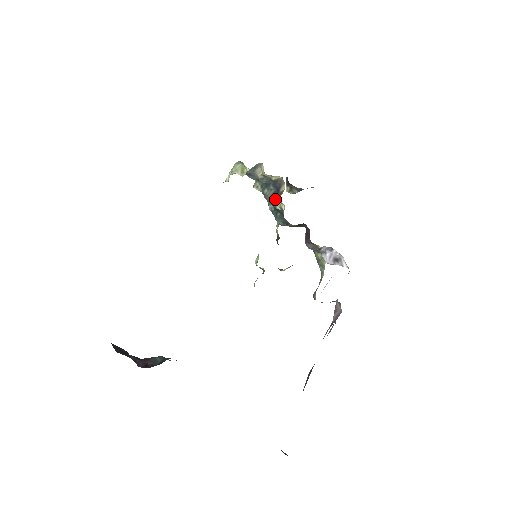
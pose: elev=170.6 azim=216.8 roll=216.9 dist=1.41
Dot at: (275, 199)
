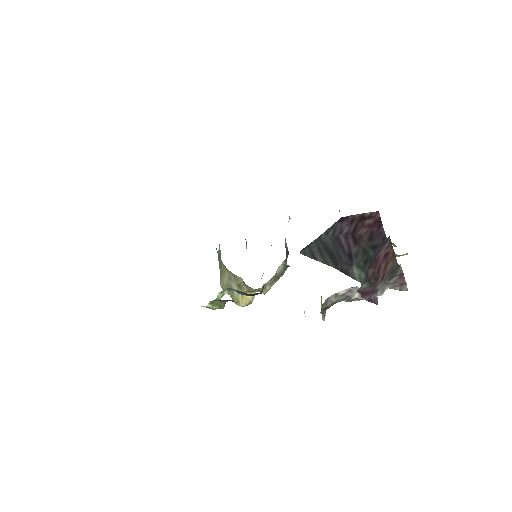
Dot at: (286, 255)
